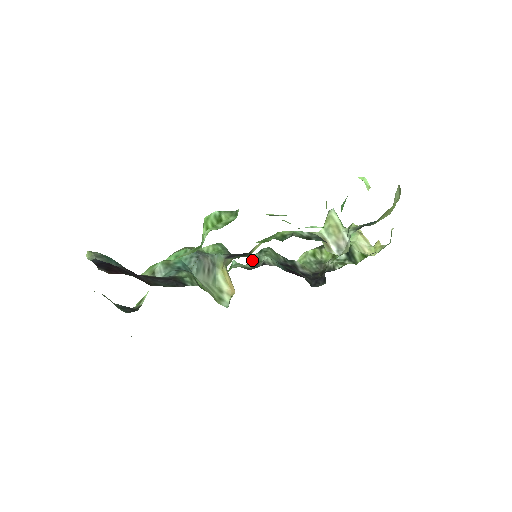
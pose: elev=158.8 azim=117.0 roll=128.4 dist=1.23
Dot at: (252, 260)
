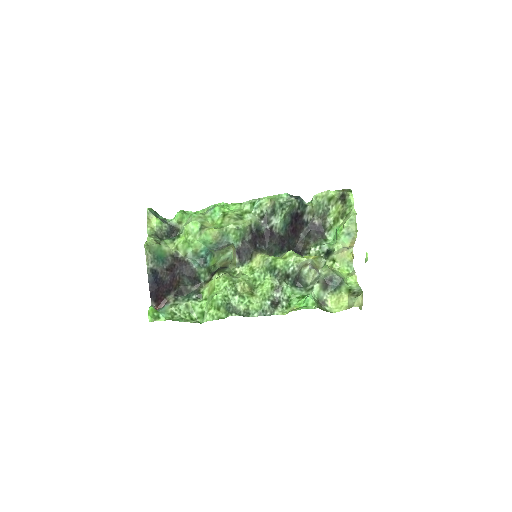
Dot at: (272, 204)
